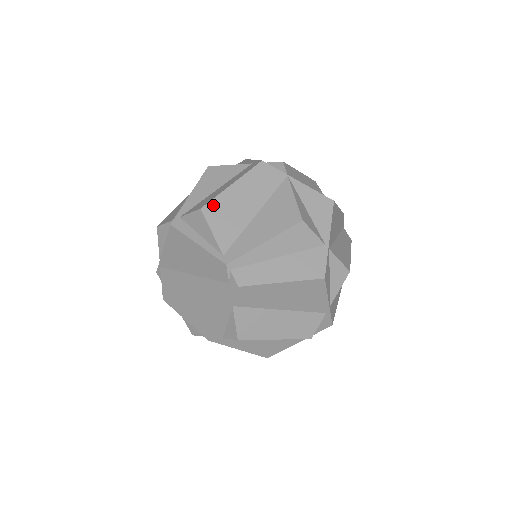
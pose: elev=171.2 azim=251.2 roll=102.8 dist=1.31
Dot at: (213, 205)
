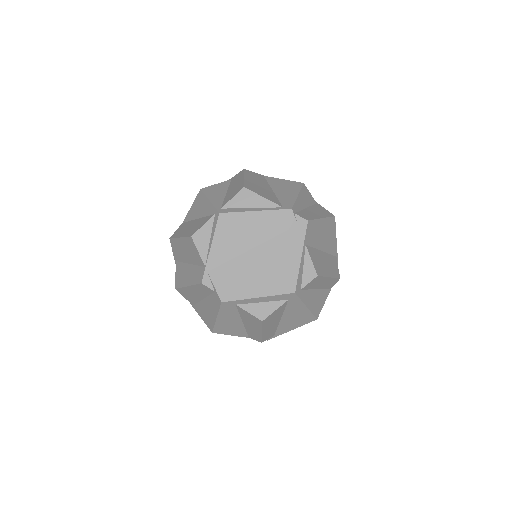
Dot at: (248, 186)
